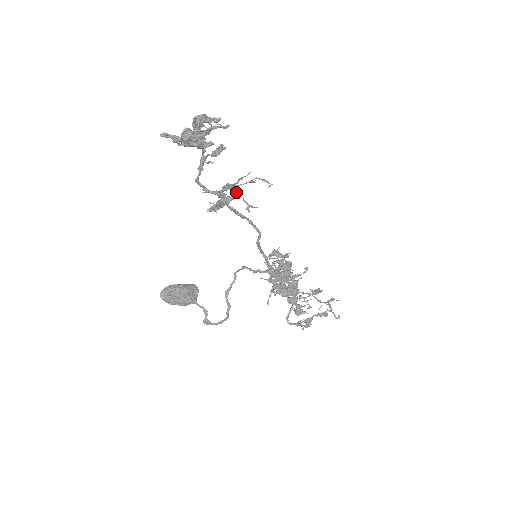
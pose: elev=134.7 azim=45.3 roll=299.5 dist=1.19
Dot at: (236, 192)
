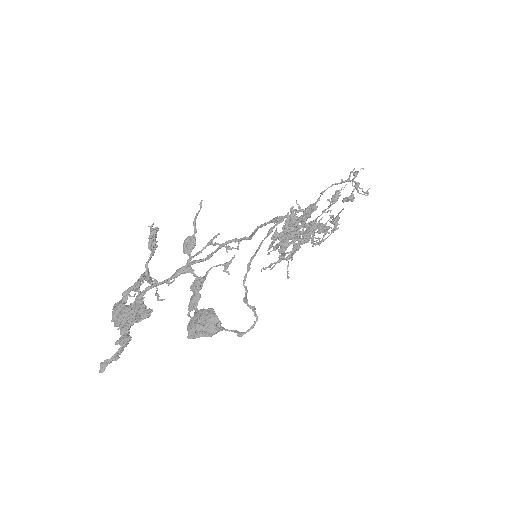
Dot at: (204, 279)
